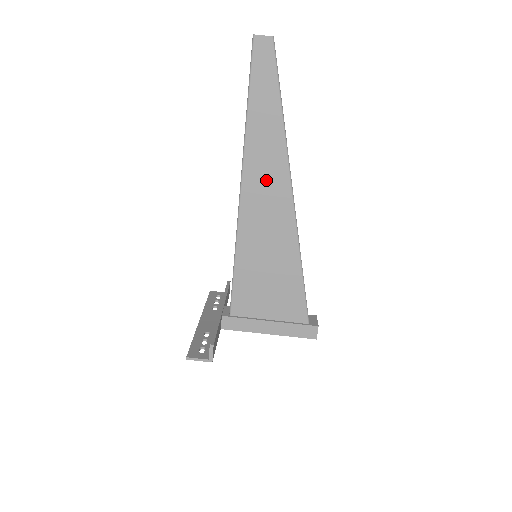
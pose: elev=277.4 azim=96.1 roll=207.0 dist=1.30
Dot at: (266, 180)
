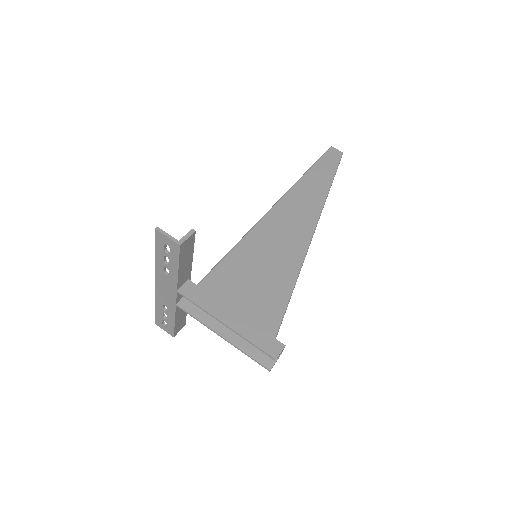
Dot at: (299, 209)
